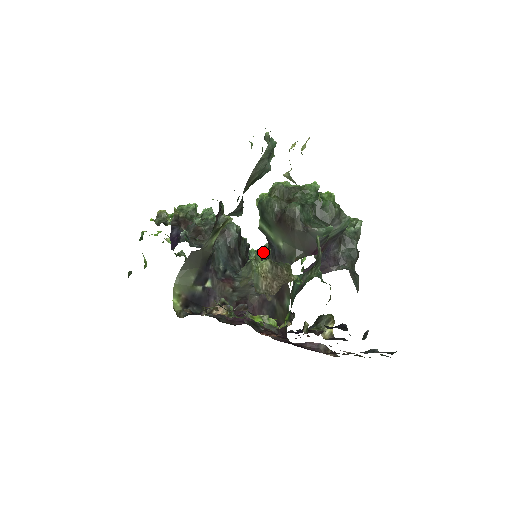
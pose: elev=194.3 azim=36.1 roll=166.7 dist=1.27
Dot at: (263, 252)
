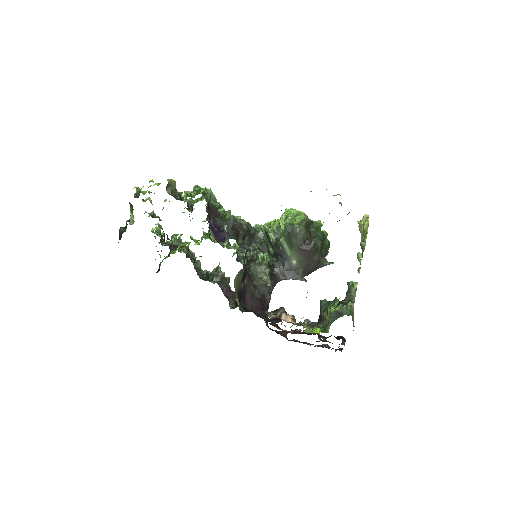
Dot at: (267, 257)
